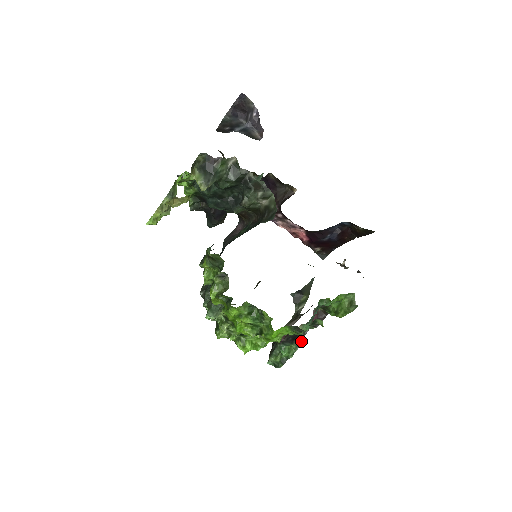
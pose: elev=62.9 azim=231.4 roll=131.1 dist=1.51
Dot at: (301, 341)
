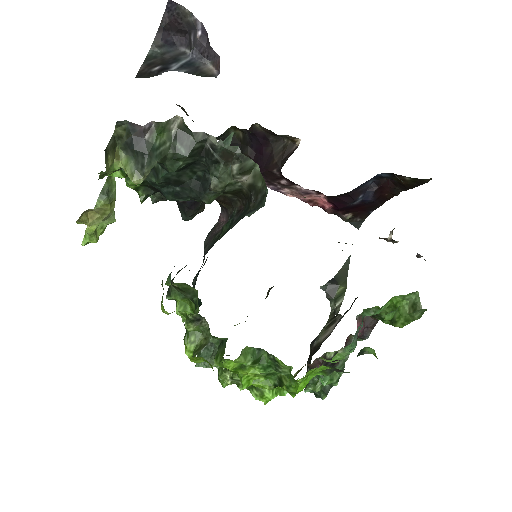
Dot at: (346, 360)
